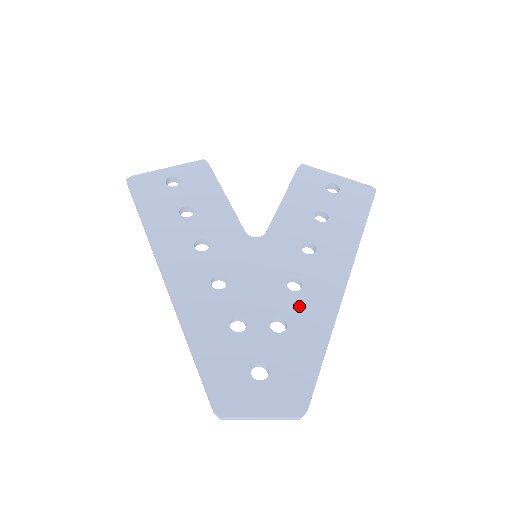
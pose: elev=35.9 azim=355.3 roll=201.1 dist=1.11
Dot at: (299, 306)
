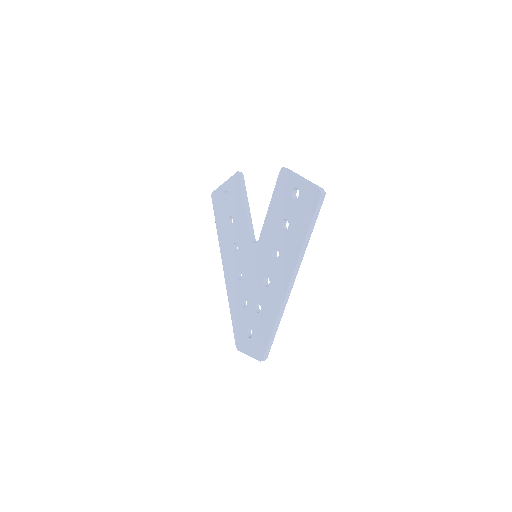
Dot at: (266, 298)
